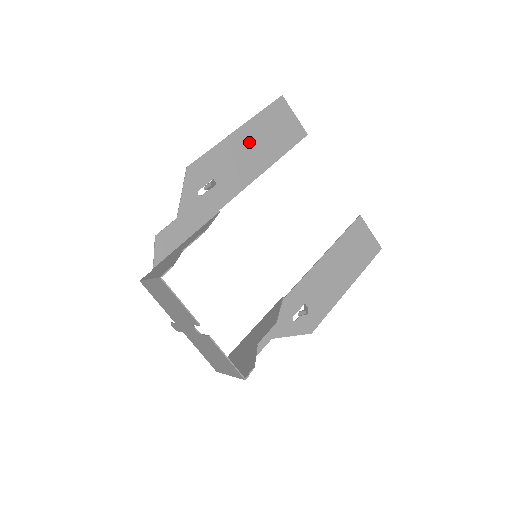
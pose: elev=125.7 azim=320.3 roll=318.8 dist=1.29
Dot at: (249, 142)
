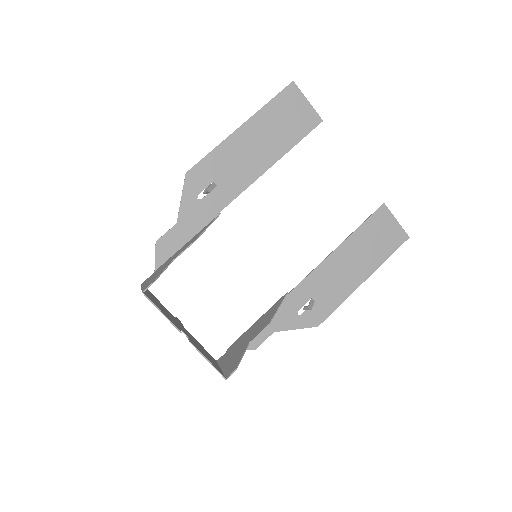
Dot at: (253, 138)
